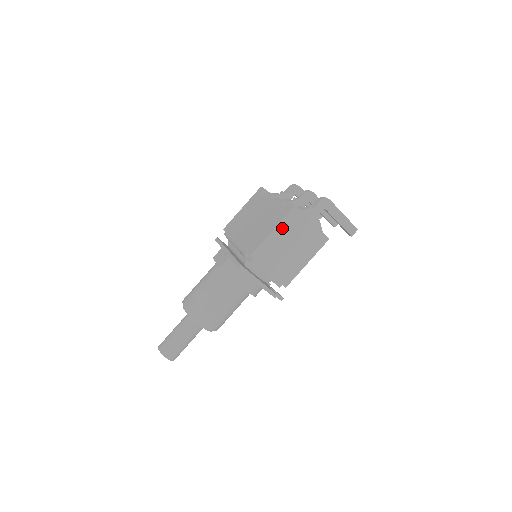
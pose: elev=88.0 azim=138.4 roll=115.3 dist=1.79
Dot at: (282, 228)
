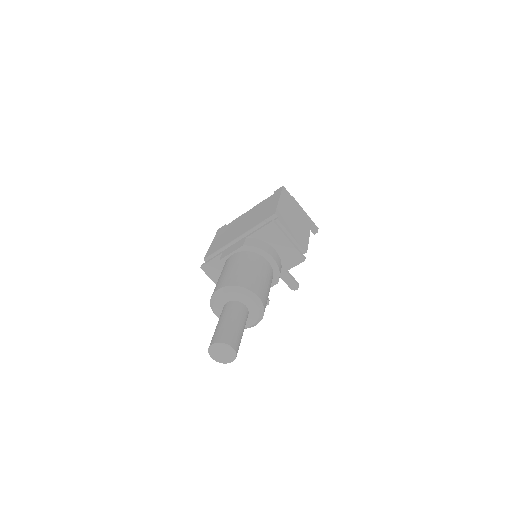
Dot at: (283, 199)
